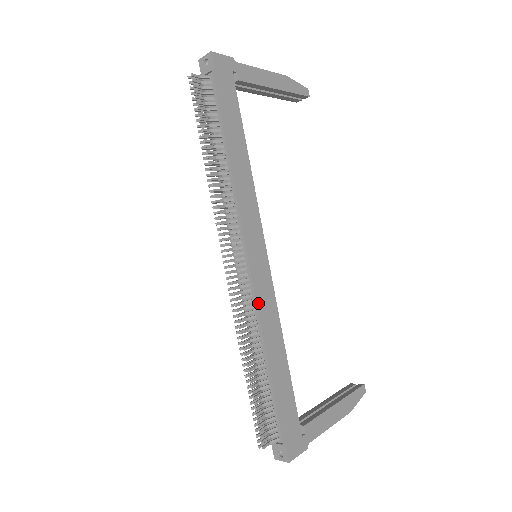
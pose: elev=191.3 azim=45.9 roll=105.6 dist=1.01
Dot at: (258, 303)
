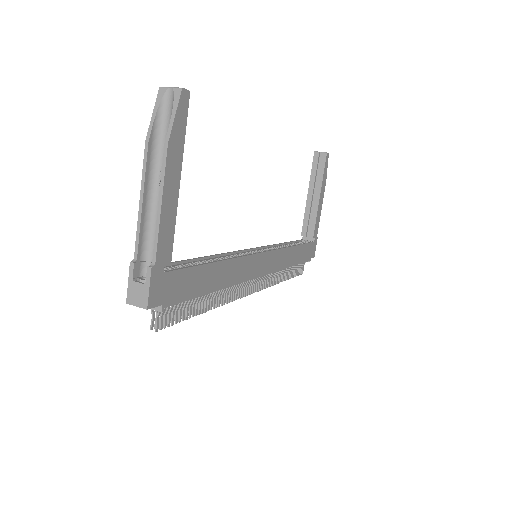
Dot at: (276, 270)
